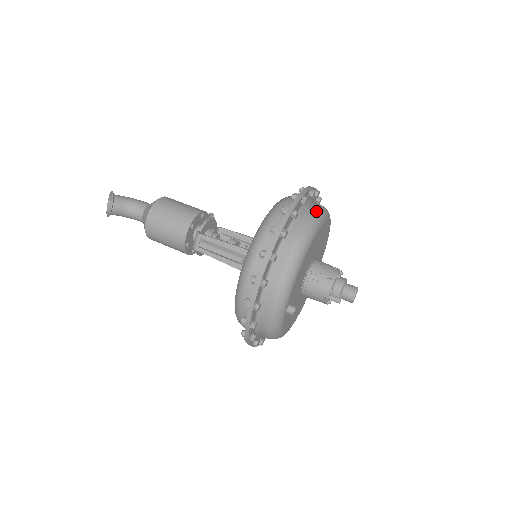
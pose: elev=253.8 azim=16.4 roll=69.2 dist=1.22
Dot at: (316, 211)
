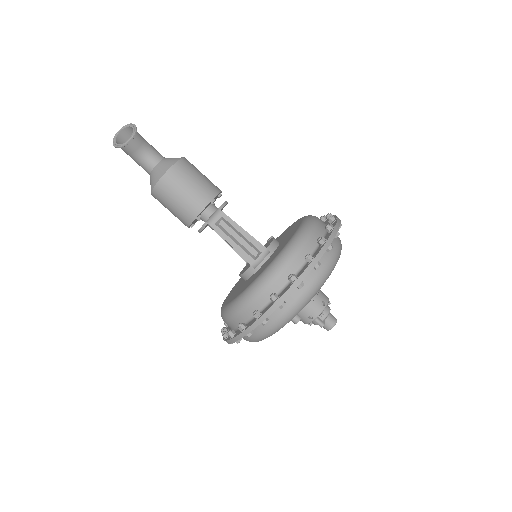
Dot at: occluded
